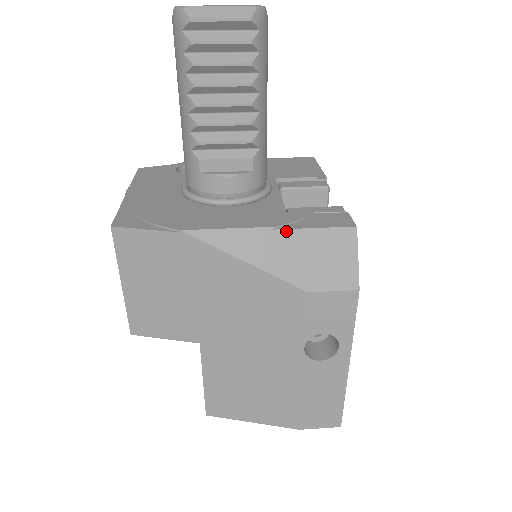
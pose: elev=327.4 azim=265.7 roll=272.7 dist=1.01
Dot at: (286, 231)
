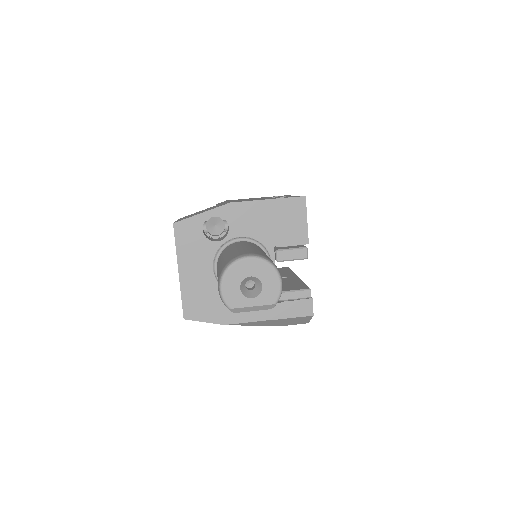
Dot at: (277, 320)
